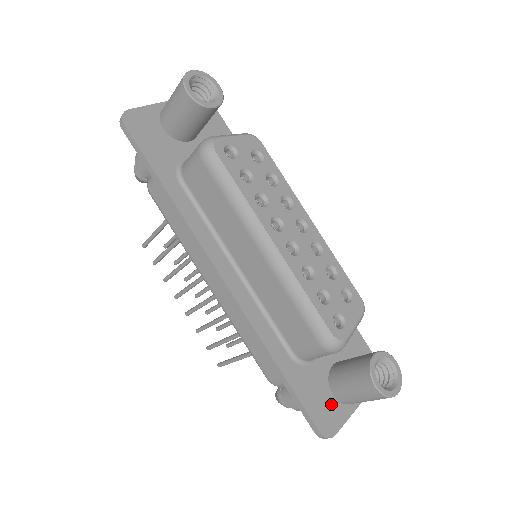
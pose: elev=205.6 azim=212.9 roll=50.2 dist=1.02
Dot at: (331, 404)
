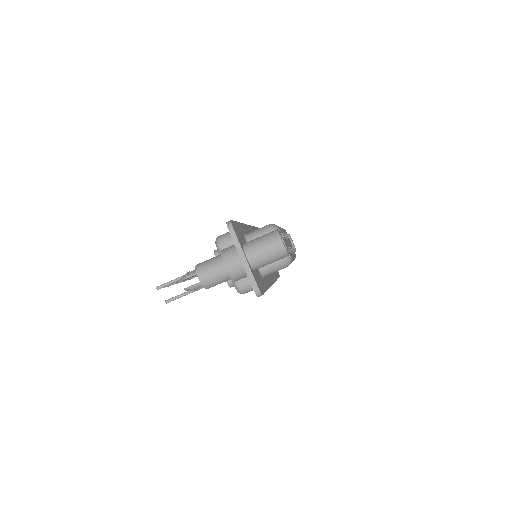
Dot at: (240, 239)
